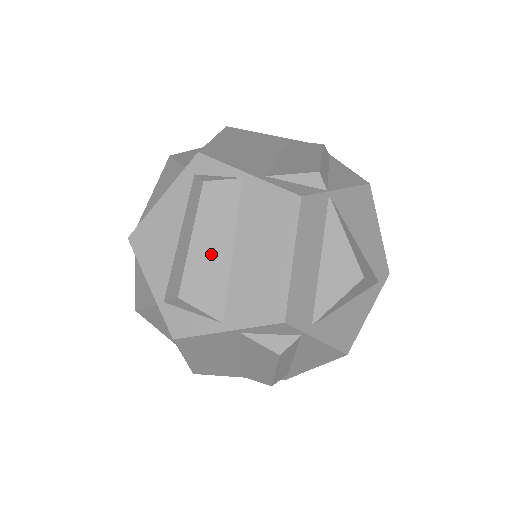
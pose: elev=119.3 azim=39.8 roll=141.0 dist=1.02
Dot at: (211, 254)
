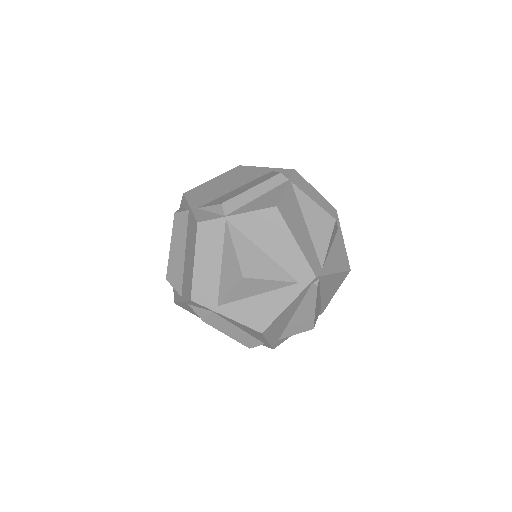
Dot at: (177, 256)
